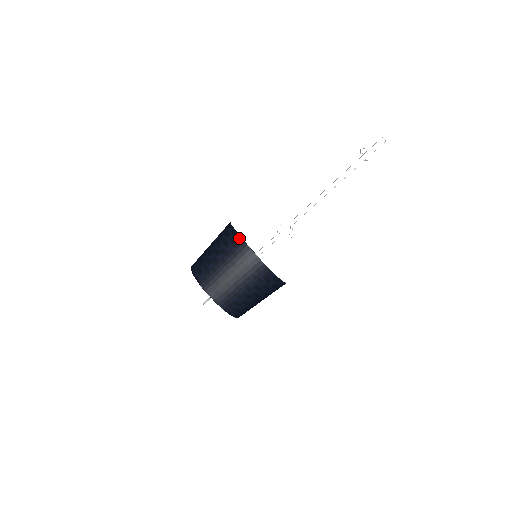
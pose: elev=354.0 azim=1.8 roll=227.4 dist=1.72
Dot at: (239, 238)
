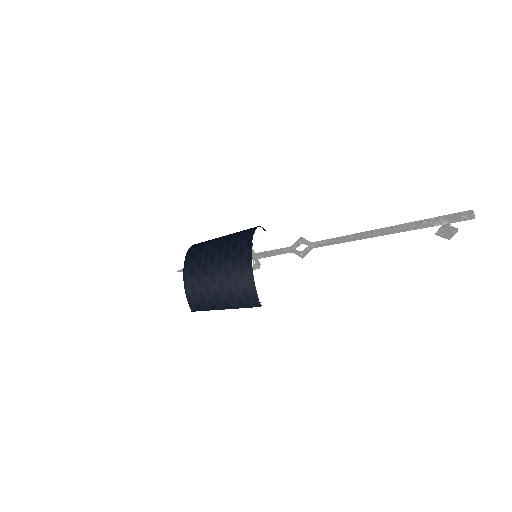
Dot at: (255, 227)
